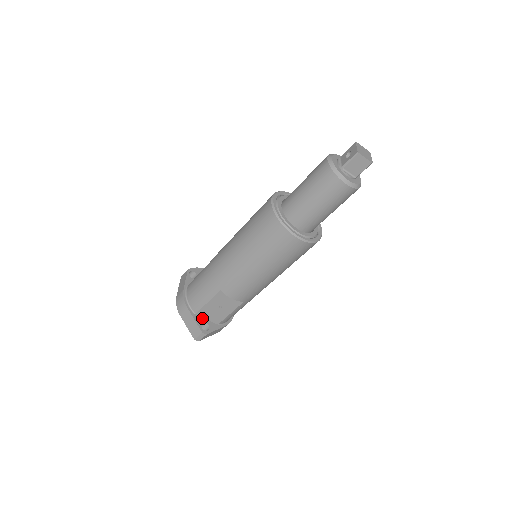
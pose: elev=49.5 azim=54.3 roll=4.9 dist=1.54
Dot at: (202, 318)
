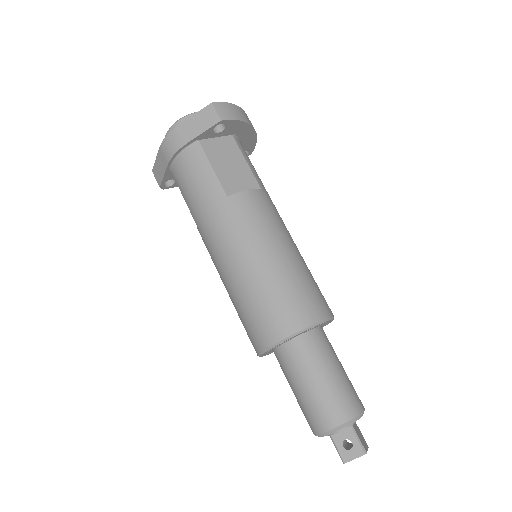
Dot at: occluded
